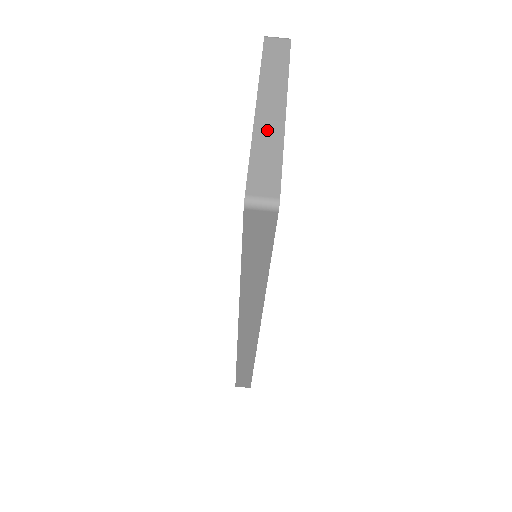
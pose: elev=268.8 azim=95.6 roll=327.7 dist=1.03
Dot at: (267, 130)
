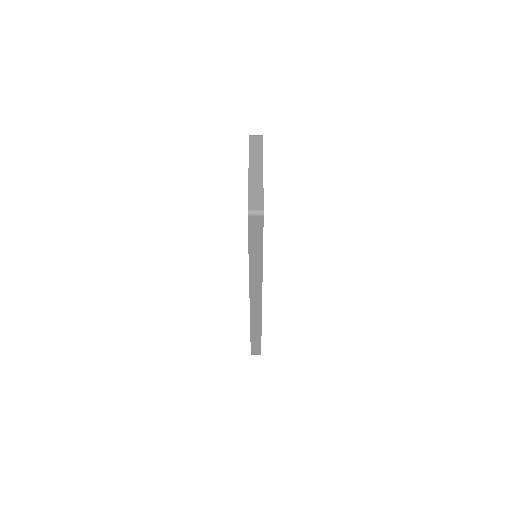
Dot at: (255, 181)
